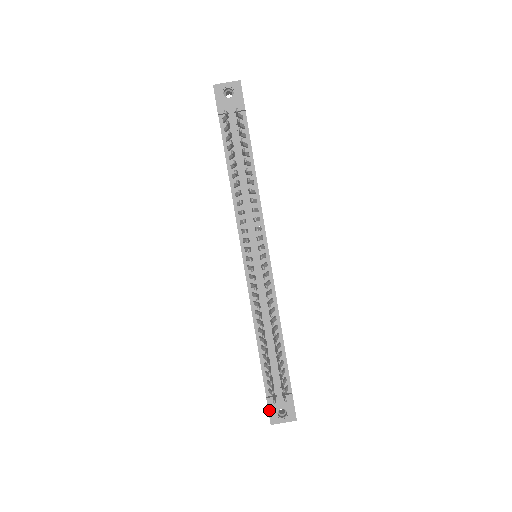
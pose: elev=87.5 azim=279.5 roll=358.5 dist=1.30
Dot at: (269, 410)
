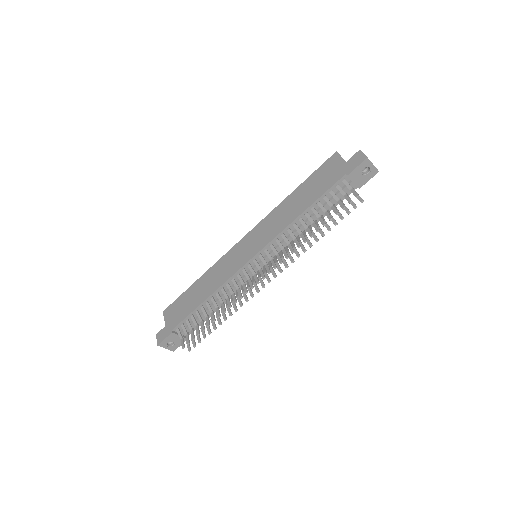
Dot at: (166, 338)
